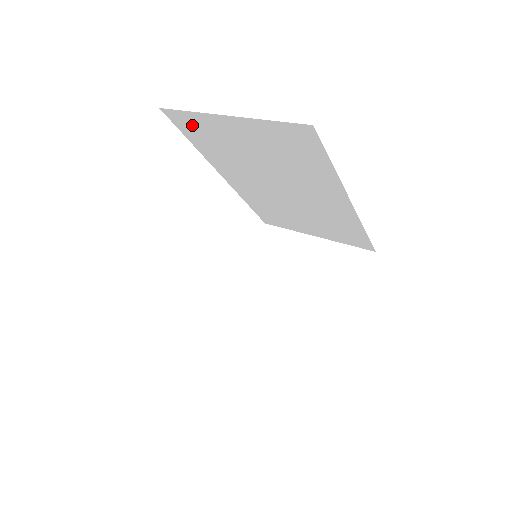
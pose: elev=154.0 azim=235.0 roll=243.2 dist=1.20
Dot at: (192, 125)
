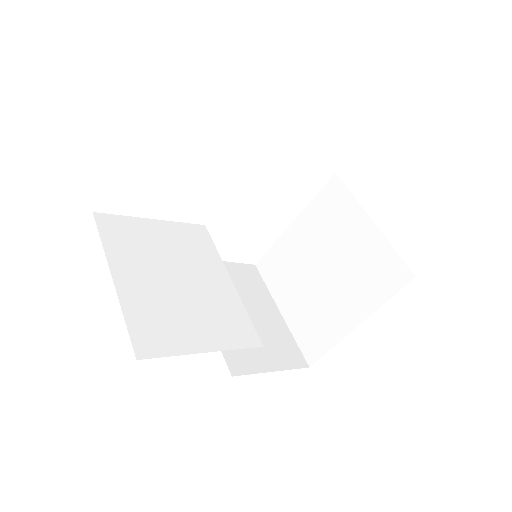
Dot at: occluded
